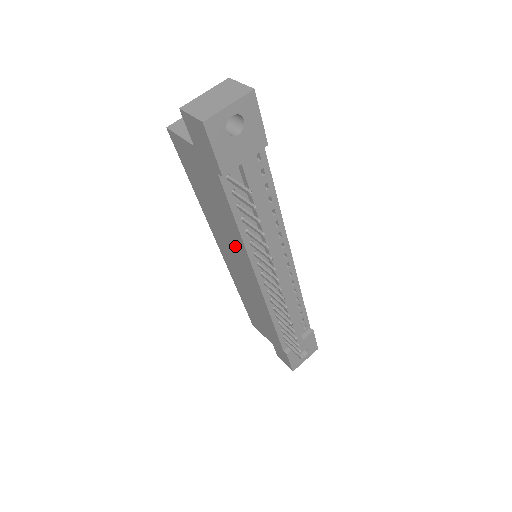
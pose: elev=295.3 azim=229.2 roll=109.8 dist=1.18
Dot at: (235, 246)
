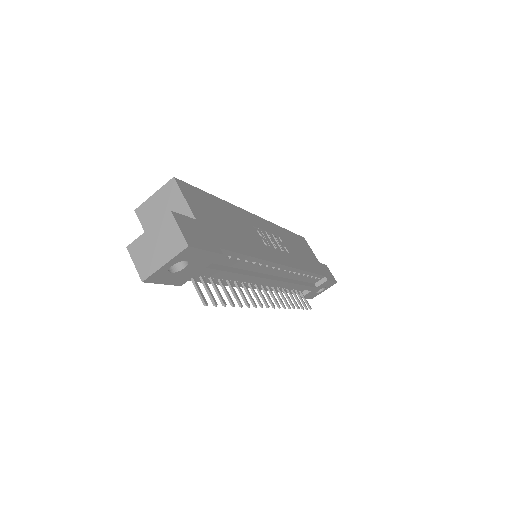
Dot at: occluded
